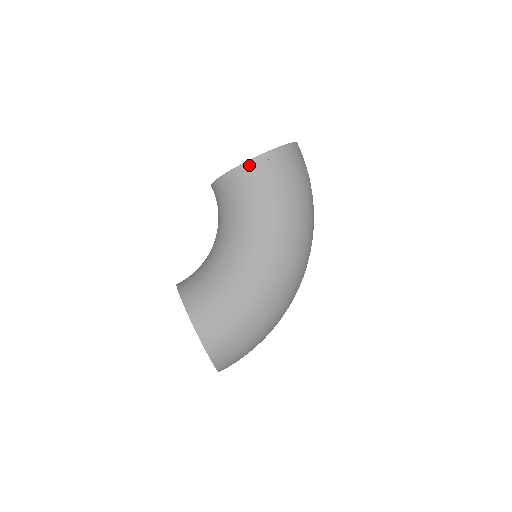
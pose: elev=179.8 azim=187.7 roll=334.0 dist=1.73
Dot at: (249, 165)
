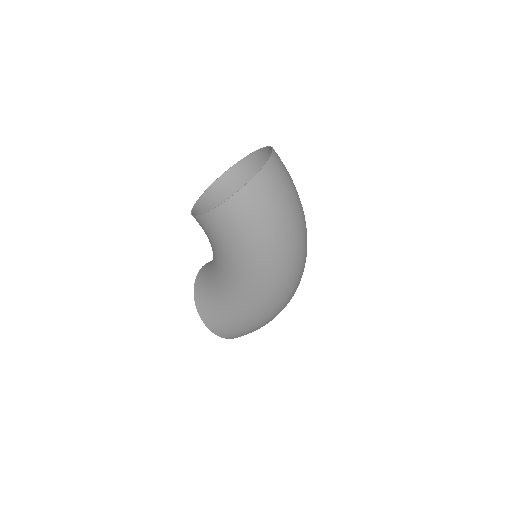
Dot at: (203, 218)
